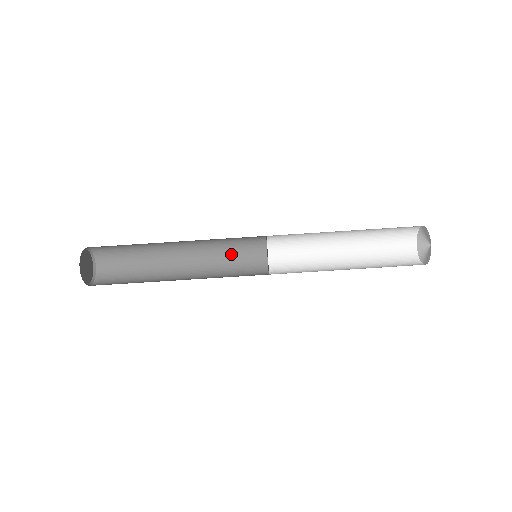
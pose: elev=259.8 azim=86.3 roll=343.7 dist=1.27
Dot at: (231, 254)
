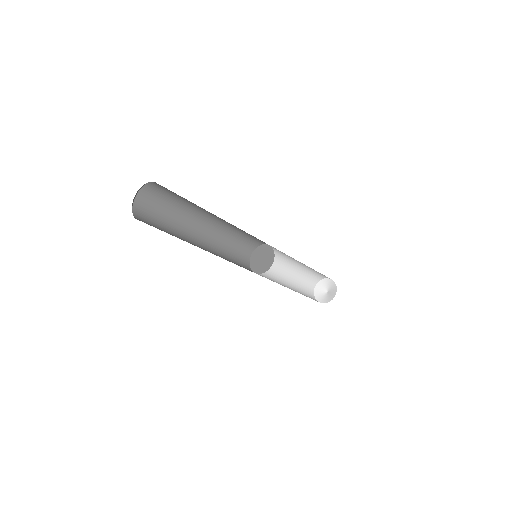
Dot at: (241, 235)
